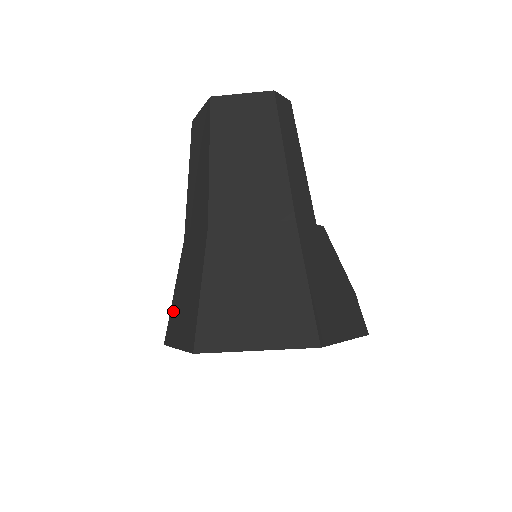
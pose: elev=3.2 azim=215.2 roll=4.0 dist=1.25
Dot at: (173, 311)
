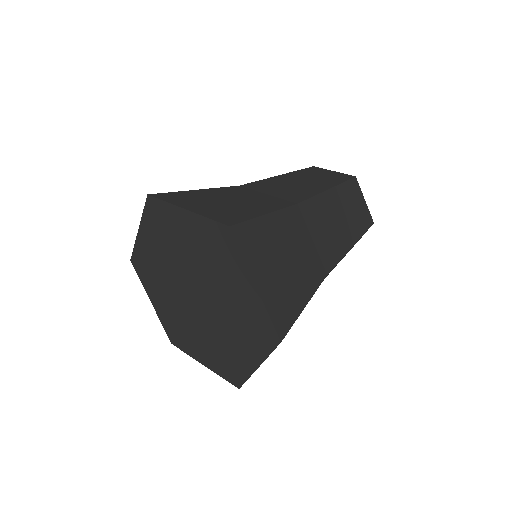
Dot at: (189, 194)
